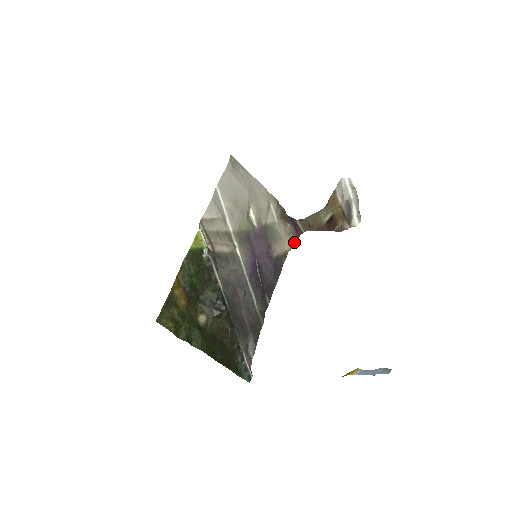
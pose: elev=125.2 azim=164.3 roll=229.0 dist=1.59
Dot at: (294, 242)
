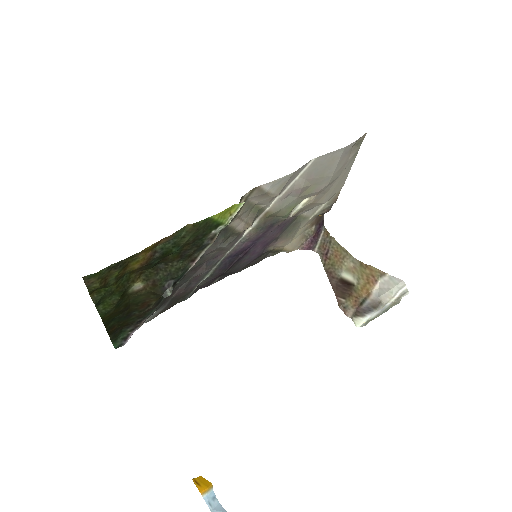
Dot at: occluded
